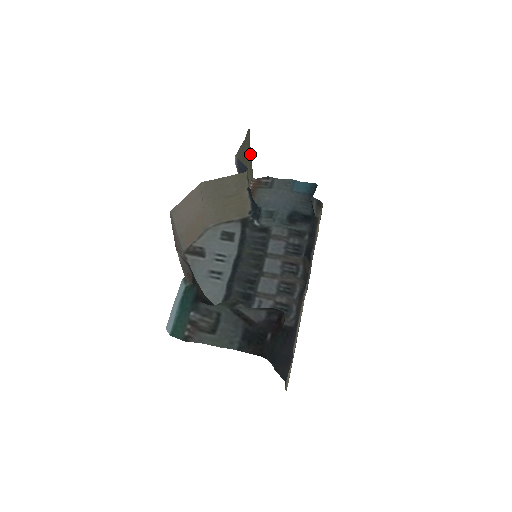
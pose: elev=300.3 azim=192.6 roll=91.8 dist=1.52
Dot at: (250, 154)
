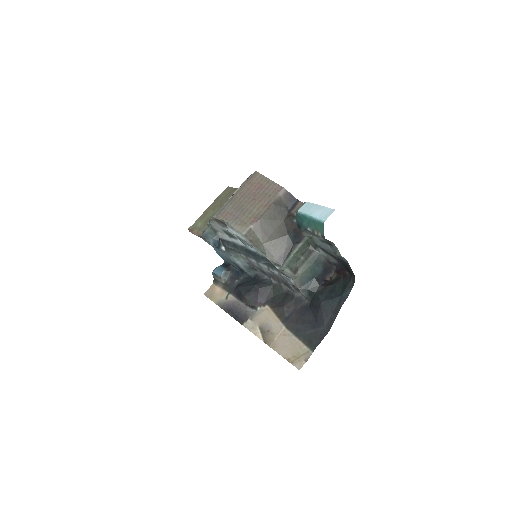
Dot at: (209, 206)
